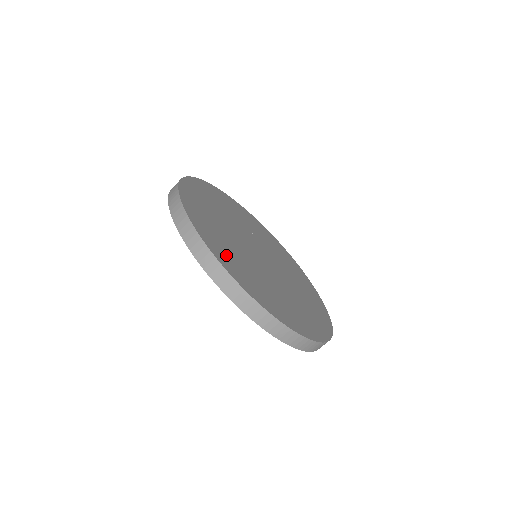
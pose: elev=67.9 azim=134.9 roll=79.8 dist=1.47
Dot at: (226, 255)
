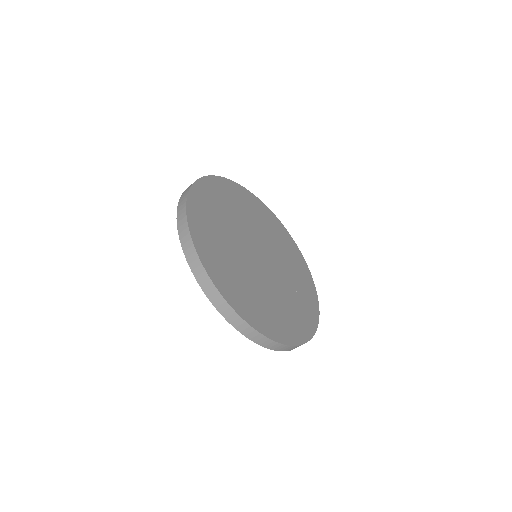
Dot at: (224, 274)
